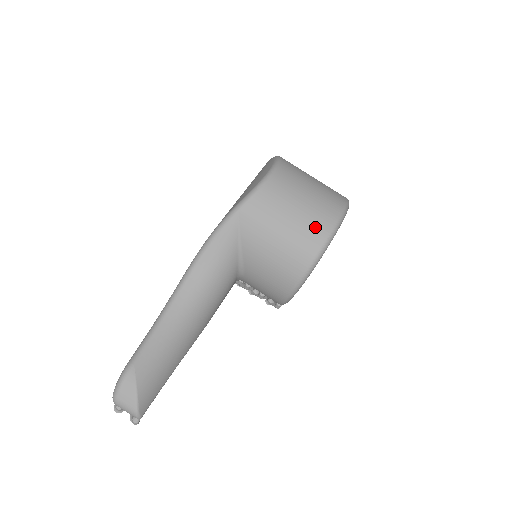
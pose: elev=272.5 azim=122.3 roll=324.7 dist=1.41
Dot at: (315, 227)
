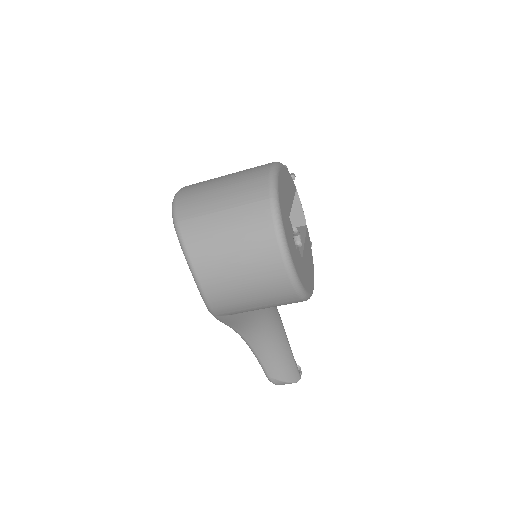
Dot at: (277, 291)
